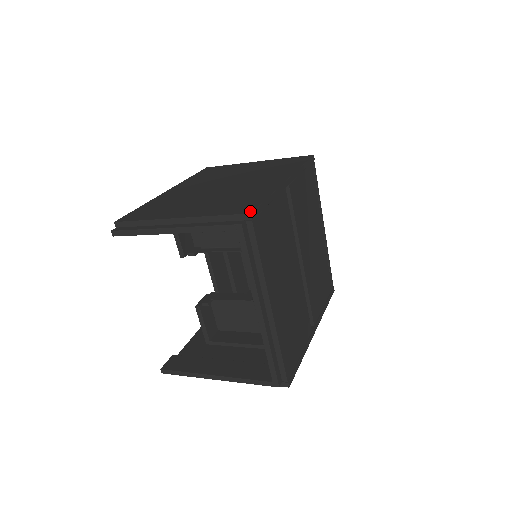
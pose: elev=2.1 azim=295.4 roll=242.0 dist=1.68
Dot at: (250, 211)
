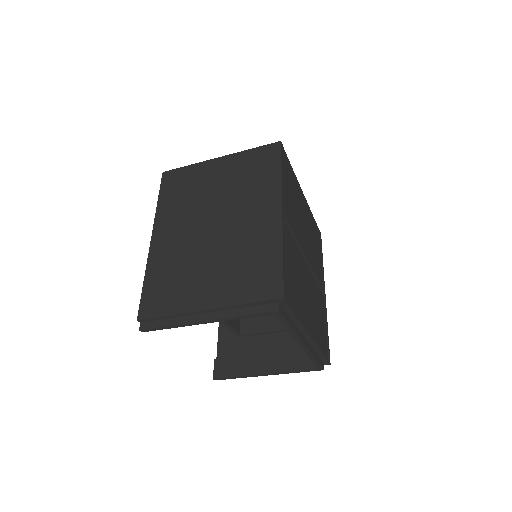
Dot at: (280, 294)
